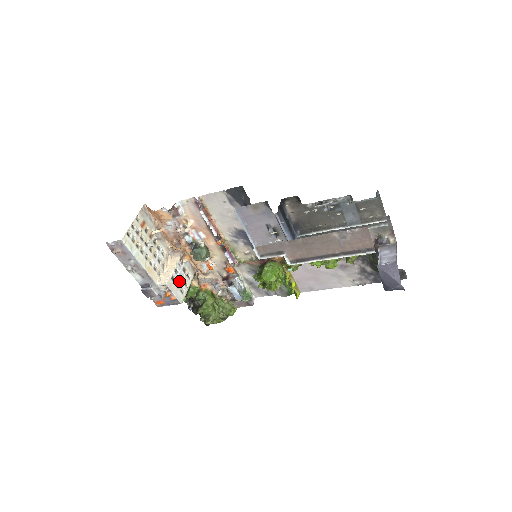
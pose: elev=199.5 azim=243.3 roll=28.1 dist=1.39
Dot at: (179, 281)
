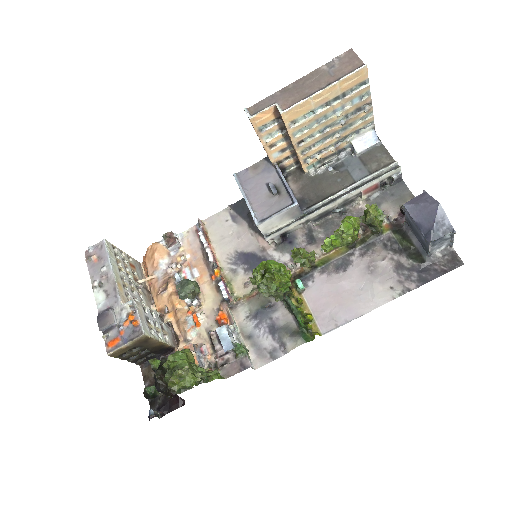
Dot at: (151, 321)
